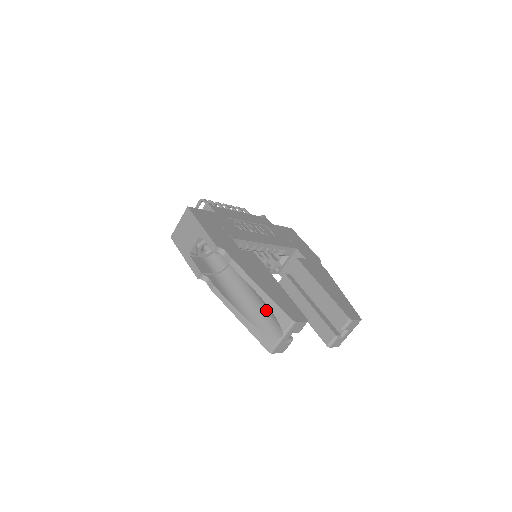
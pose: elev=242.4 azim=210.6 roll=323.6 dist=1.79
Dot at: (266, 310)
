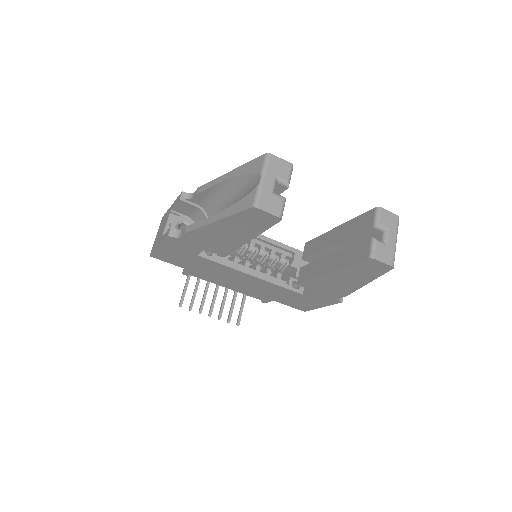
Dot at: (242, 190)
